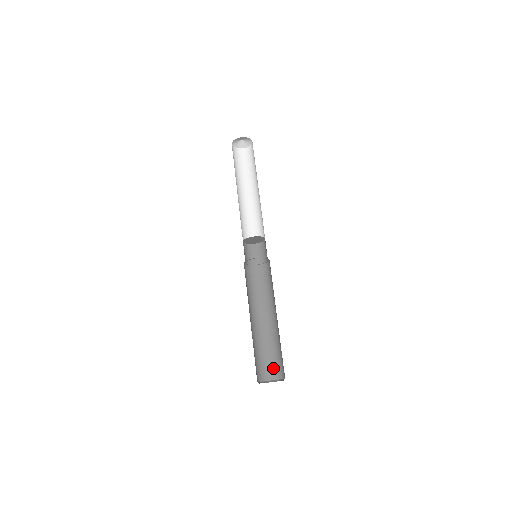
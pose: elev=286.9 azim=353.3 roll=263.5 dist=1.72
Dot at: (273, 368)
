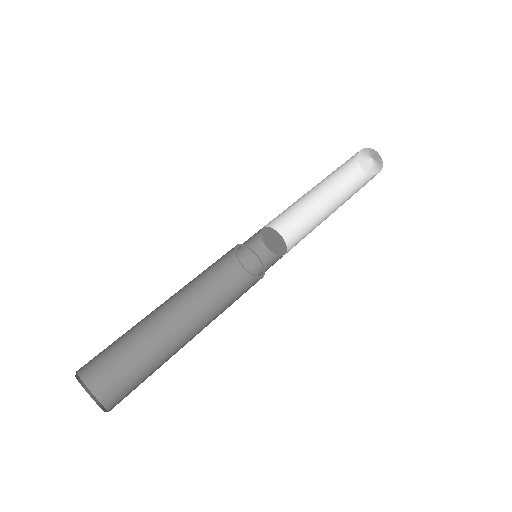
Dot at: (119, 389)
